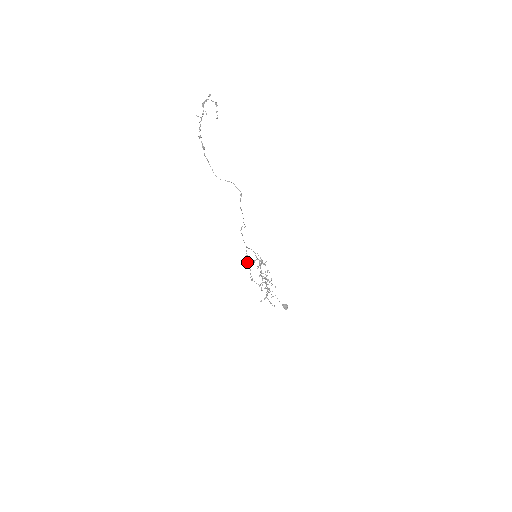
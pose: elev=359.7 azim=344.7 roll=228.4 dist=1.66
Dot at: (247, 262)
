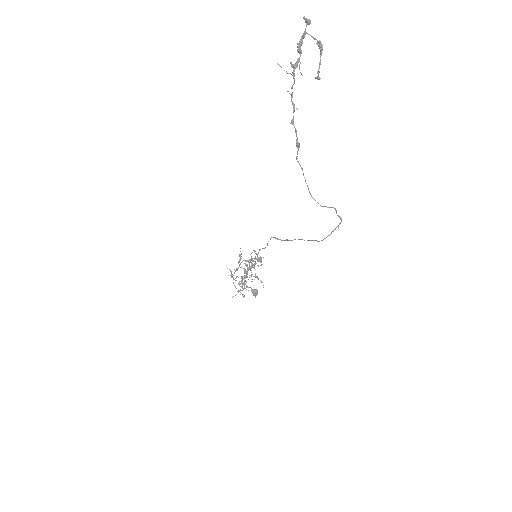
Dot at: (238, 262)
